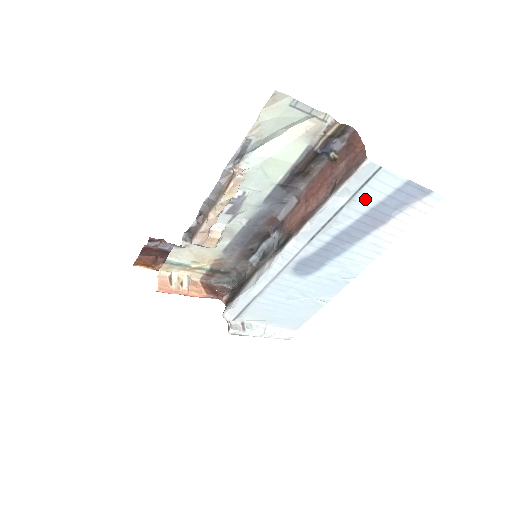
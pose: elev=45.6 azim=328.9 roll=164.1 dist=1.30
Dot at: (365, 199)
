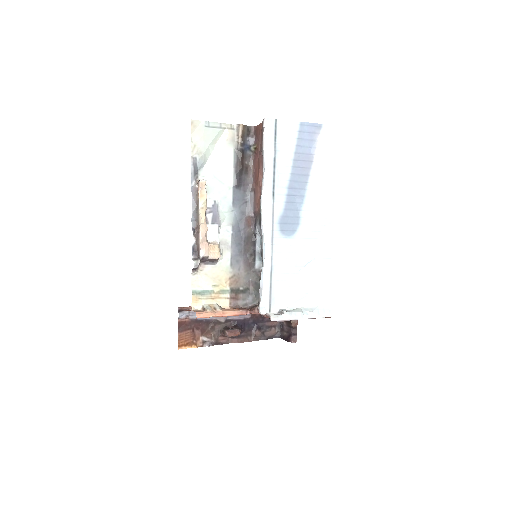
Dot at: (284, 147)
